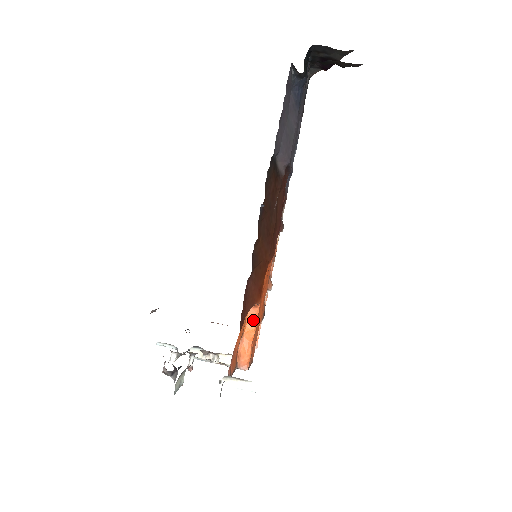
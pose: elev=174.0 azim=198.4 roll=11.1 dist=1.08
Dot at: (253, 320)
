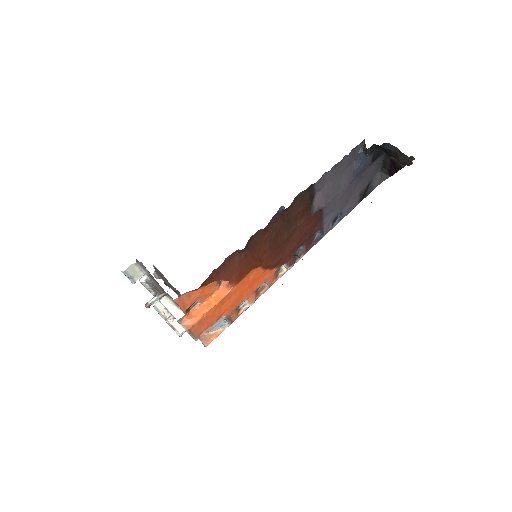
Dot at: (220, 296)
